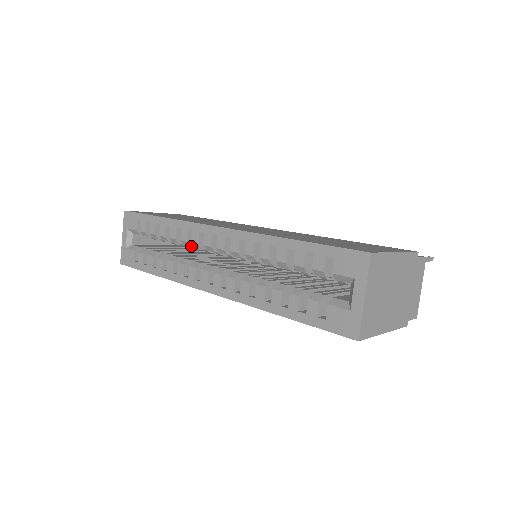
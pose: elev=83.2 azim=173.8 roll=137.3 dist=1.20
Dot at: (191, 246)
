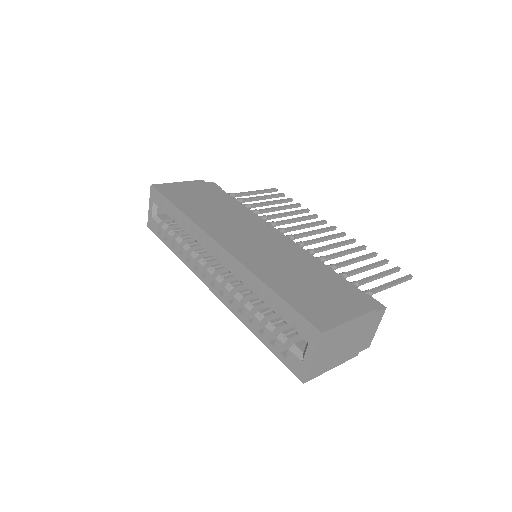
Dot at: occluded
